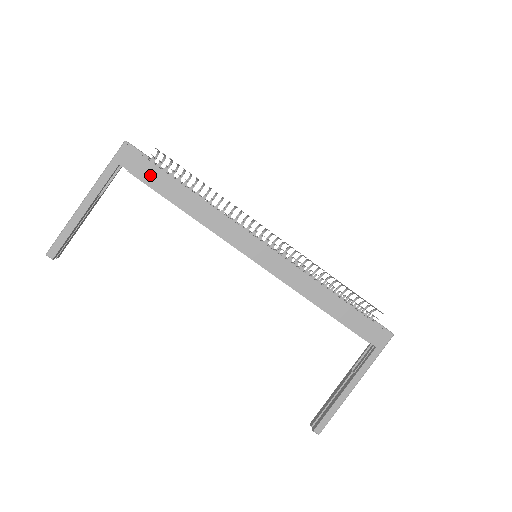
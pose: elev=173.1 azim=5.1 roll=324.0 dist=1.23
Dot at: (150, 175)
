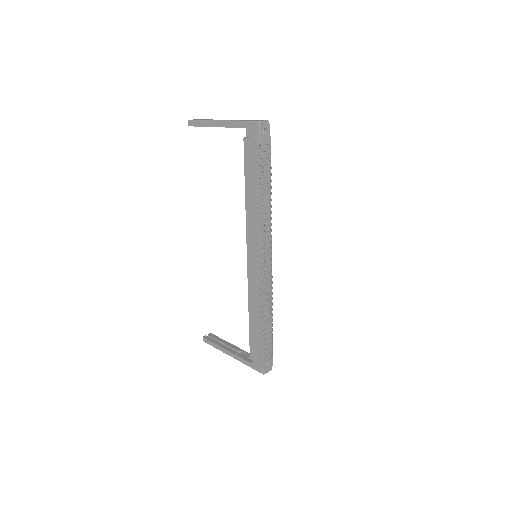
Dot at: (250, 155)
